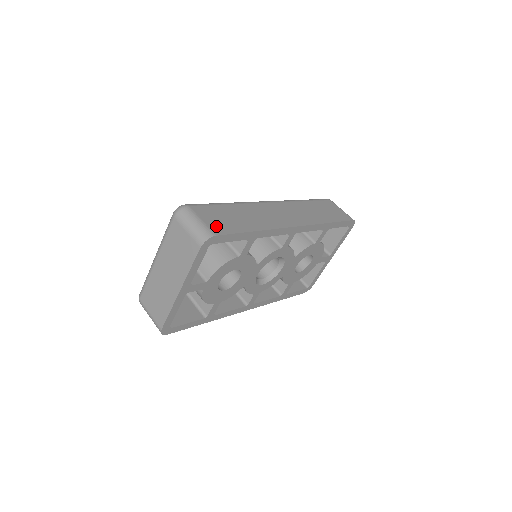
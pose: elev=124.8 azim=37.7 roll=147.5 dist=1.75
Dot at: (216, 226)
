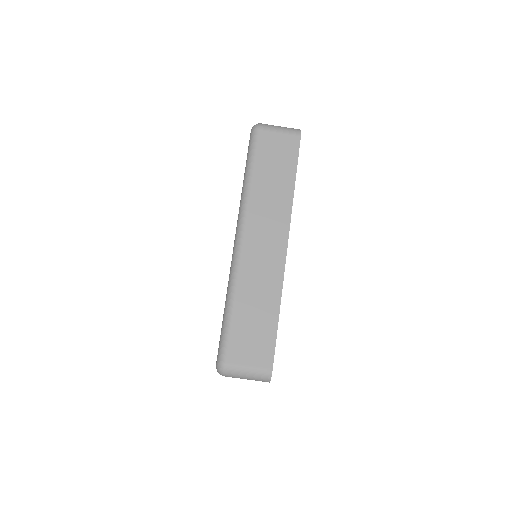
Dot at: (261, 357)
